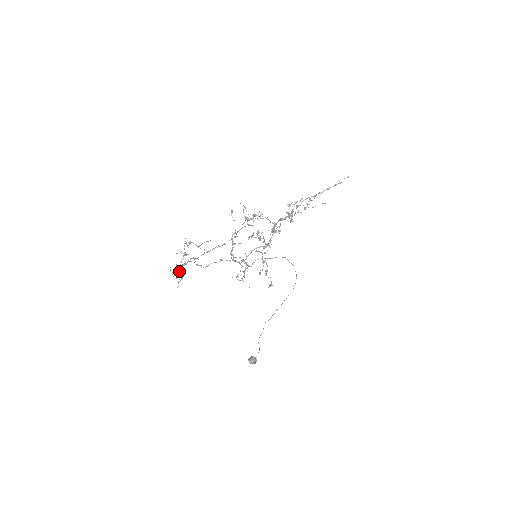
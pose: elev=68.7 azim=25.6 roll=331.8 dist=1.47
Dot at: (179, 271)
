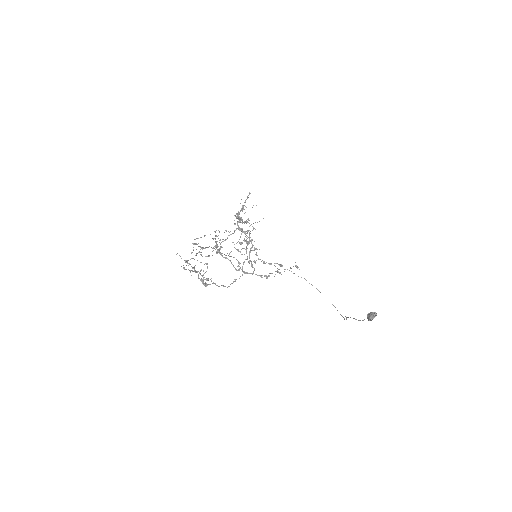
Dot at: occluded
